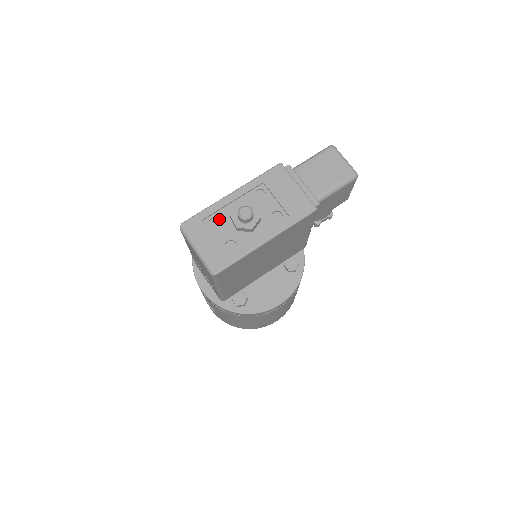
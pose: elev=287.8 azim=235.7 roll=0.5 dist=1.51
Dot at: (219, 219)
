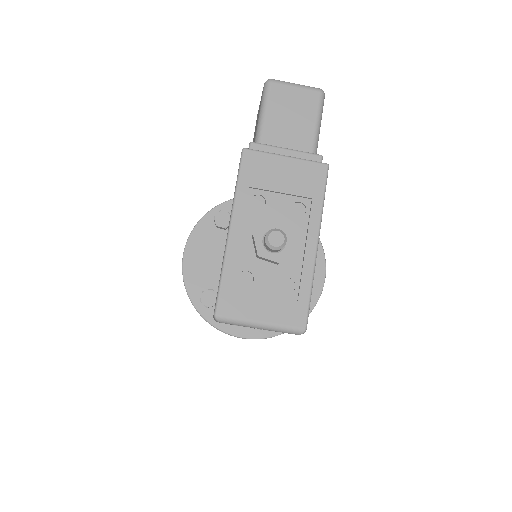
Dot at: (247, 271)
